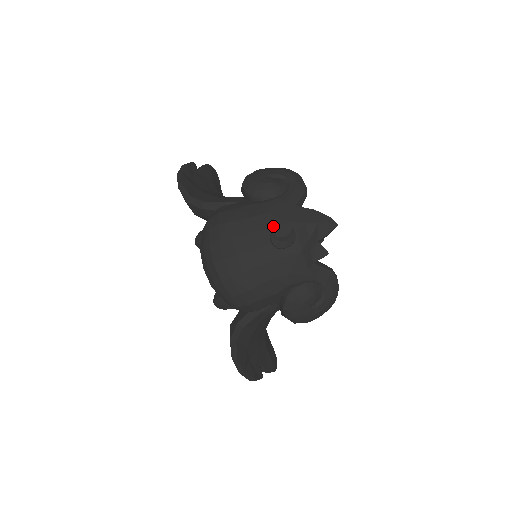
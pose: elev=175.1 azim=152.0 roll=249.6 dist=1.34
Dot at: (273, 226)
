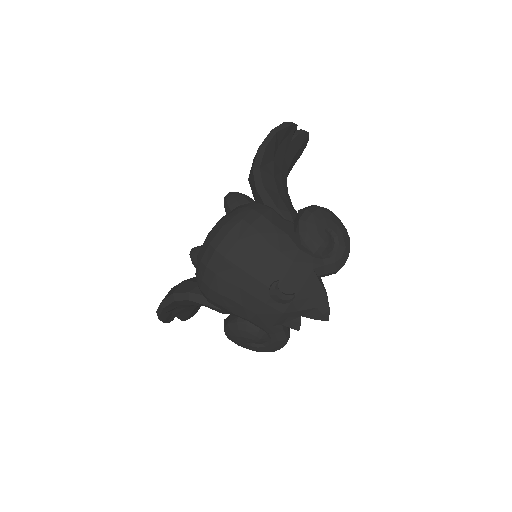
Dot at: (285, 277)
